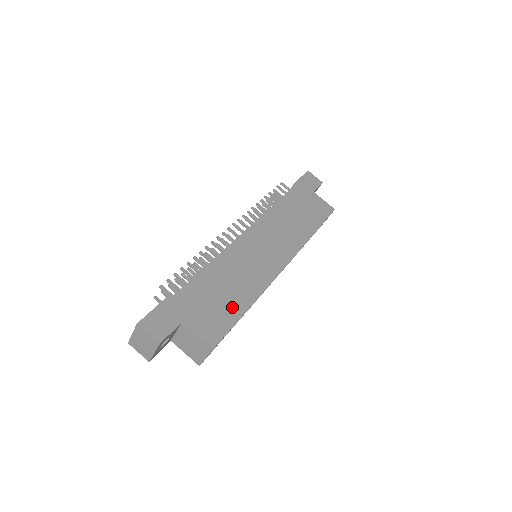
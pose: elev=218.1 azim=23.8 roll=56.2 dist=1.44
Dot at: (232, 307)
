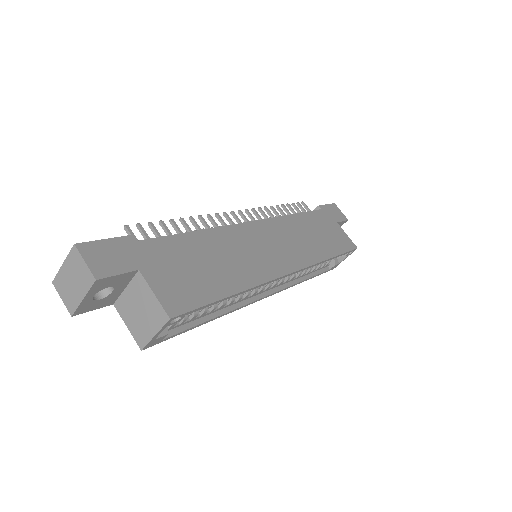
Dot at: (212, 284)
